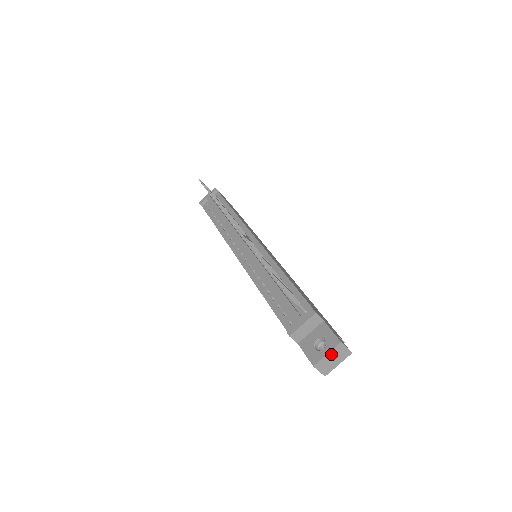
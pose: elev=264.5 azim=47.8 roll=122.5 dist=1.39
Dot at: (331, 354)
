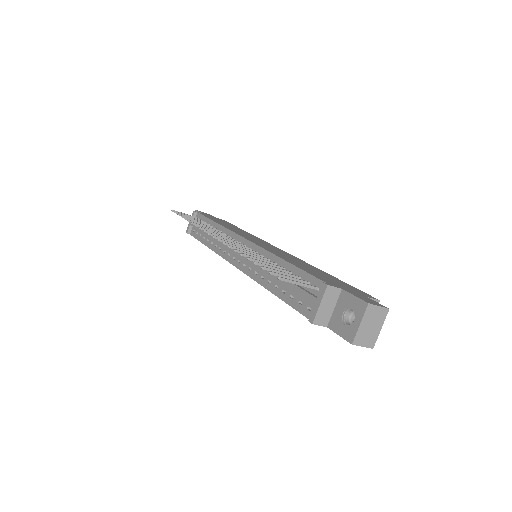
Dot at: (365, 322)
